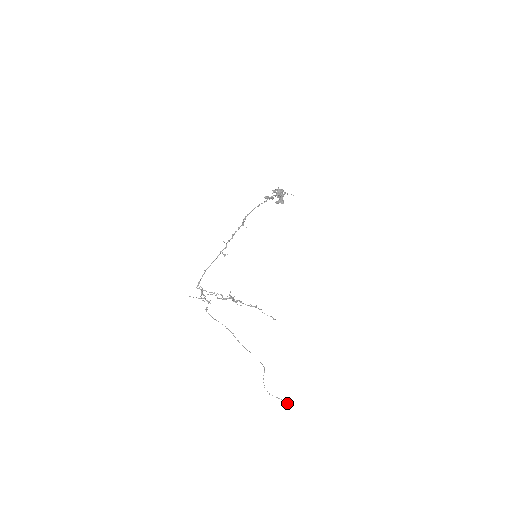
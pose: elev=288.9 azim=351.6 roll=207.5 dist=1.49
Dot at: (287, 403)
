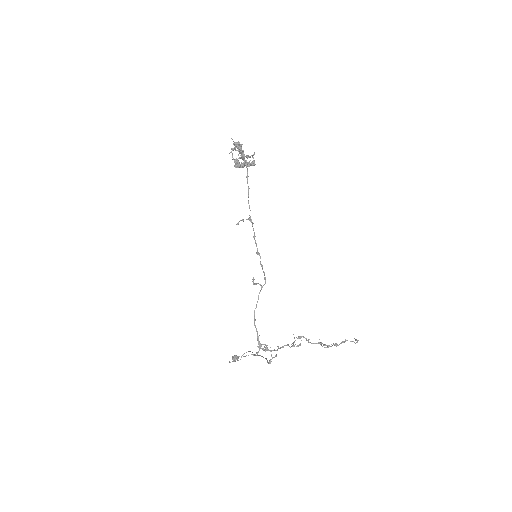
Dot at: (236, 357)
